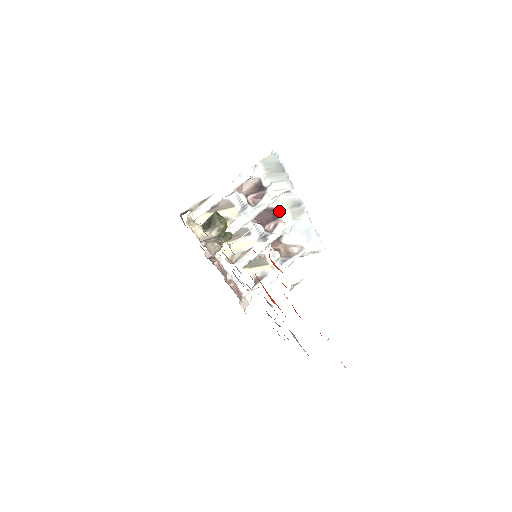
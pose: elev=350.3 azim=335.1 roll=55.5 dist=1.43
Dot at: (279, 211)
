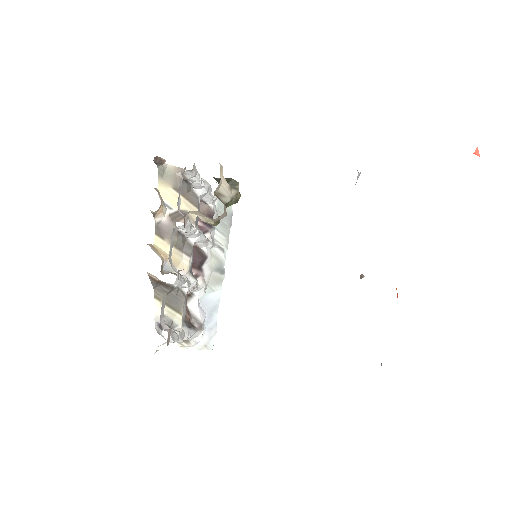
Dot at: (205, 263)
